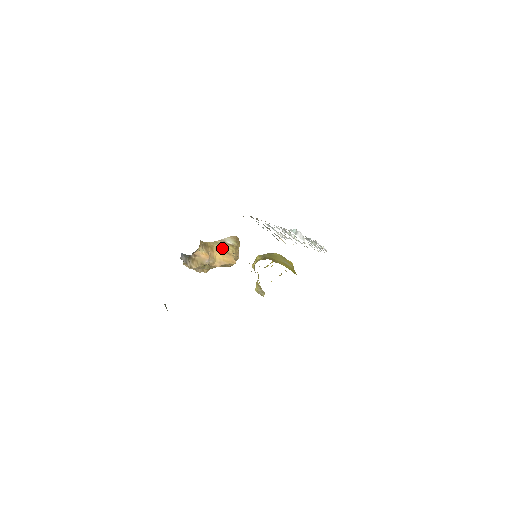
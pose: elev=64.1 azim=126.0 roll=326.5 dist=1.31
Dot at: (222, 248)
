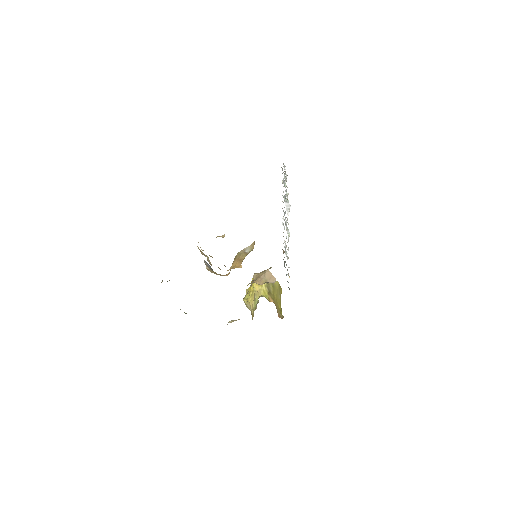
Dot at: (240, 257)
